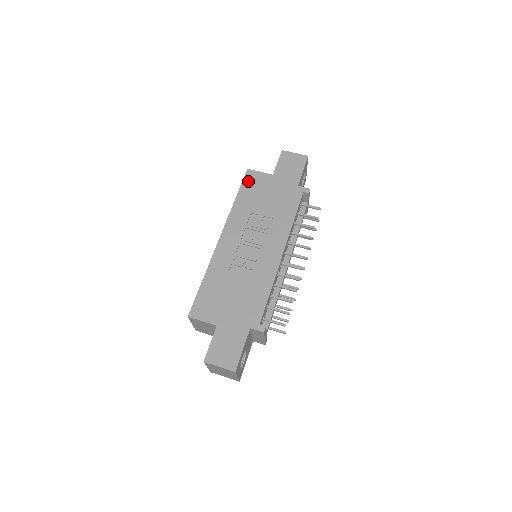
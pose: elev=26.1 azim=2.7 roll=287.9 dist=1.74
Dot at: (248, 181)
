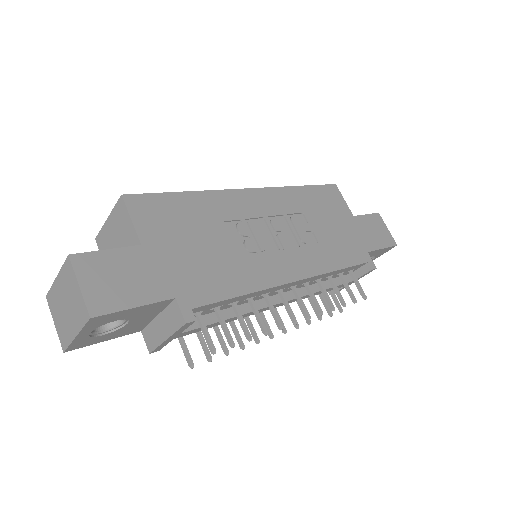
Dot at: (327, 191)
